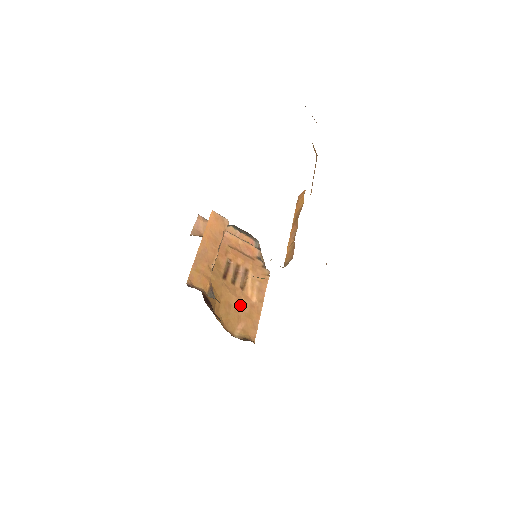
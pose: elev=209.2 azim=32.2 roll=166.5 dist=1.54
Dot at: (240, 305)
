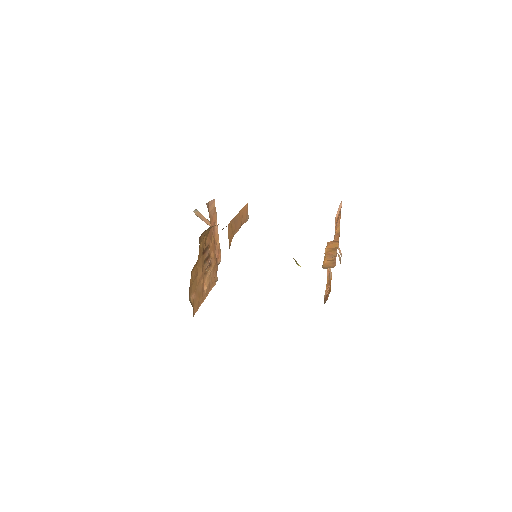
Dot at: (200, 282)
